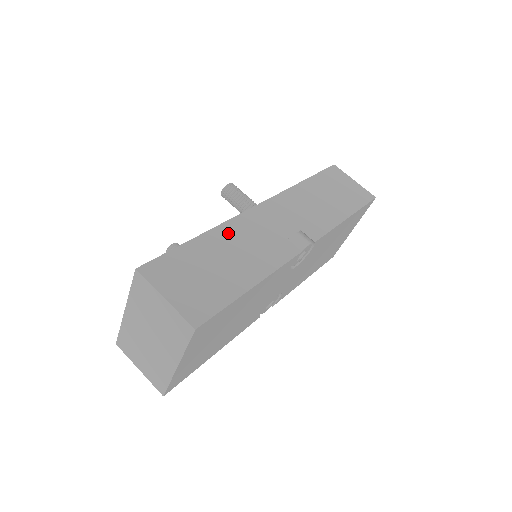
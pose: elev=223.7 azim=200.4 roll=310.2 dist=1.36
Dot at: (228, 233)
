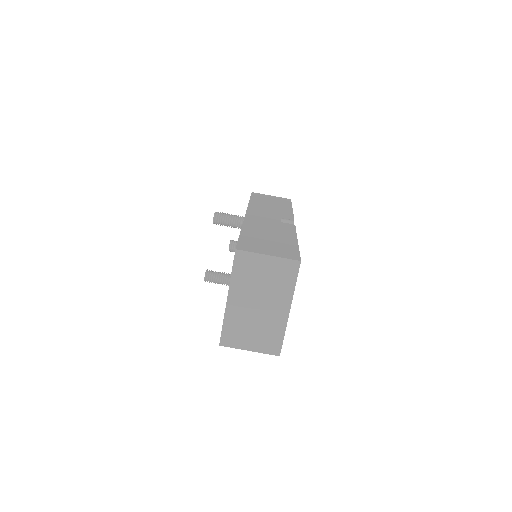
Dot at: (252, 227)
